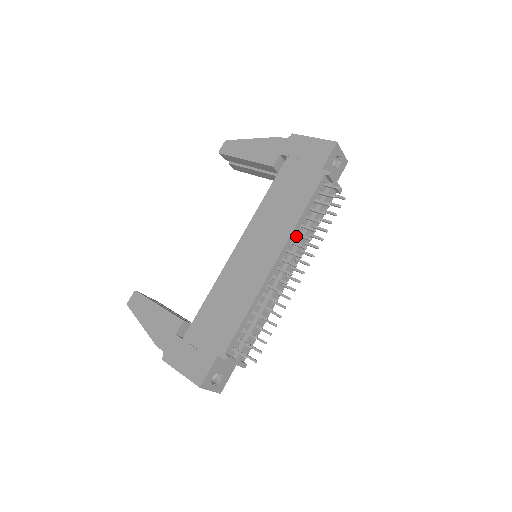
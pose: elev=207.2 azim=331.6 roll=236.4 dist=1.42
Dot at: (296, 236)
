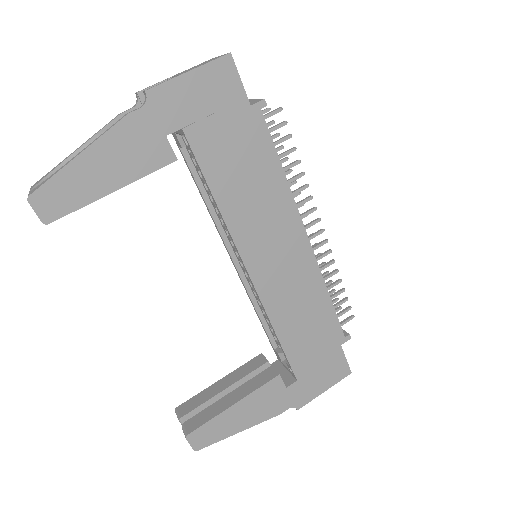
Dot at: occluded
